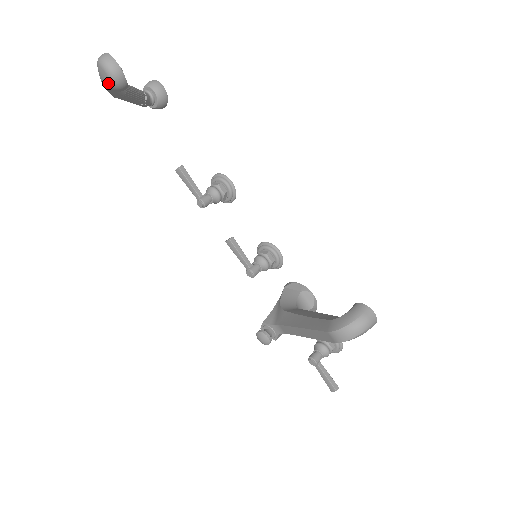
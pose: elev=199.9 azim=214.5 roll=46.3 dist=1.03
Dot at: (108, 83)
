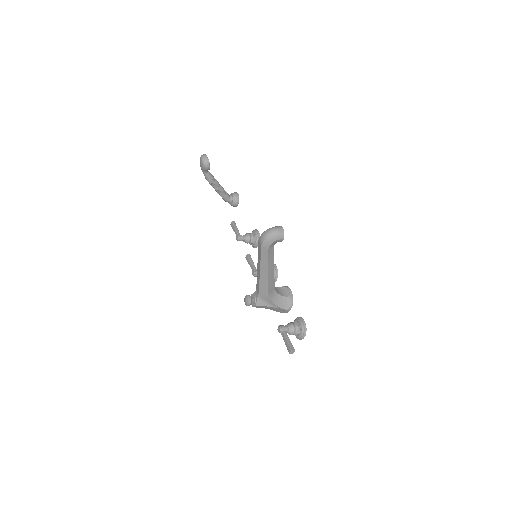
Dot at: (201, 164)
